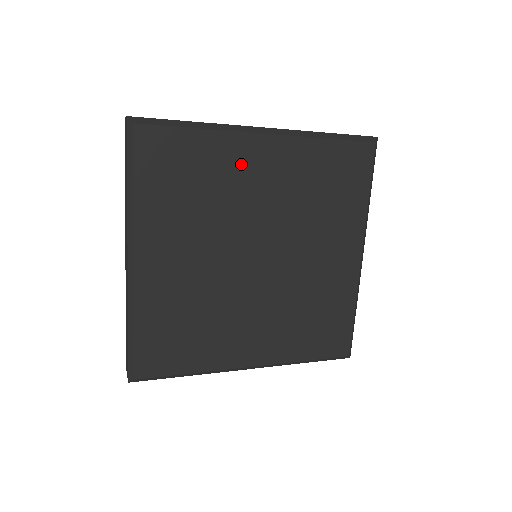
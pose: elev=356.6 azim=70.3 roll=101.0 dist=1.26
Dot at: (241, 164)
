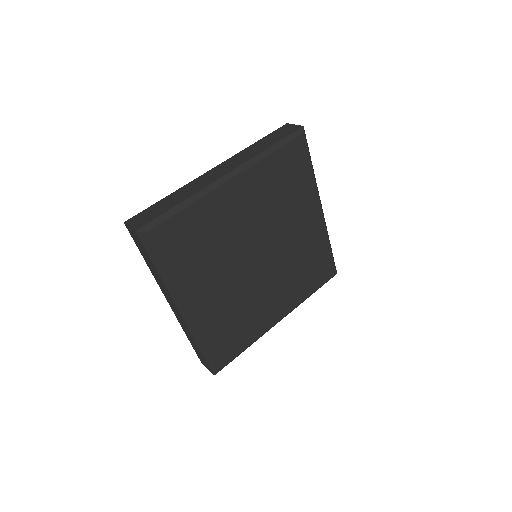
Dot at: (304, 208)
